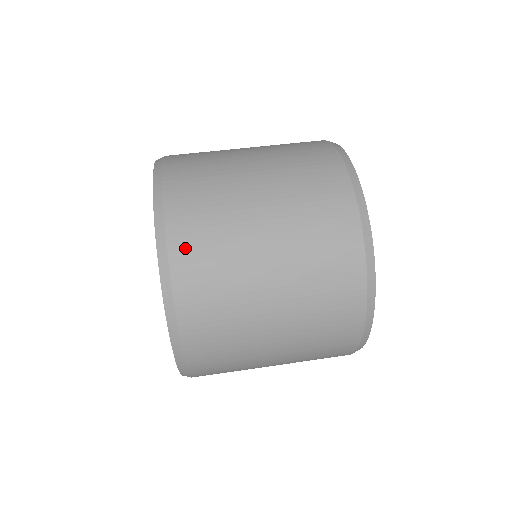
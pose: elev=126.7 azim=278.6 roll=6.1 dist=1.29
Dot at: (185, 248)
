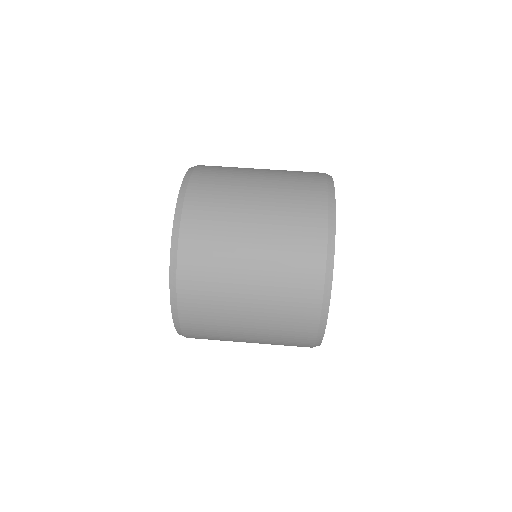
Dot at: (205, 171)
